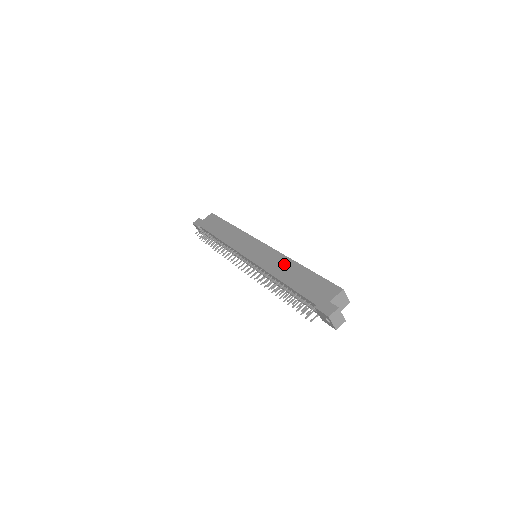
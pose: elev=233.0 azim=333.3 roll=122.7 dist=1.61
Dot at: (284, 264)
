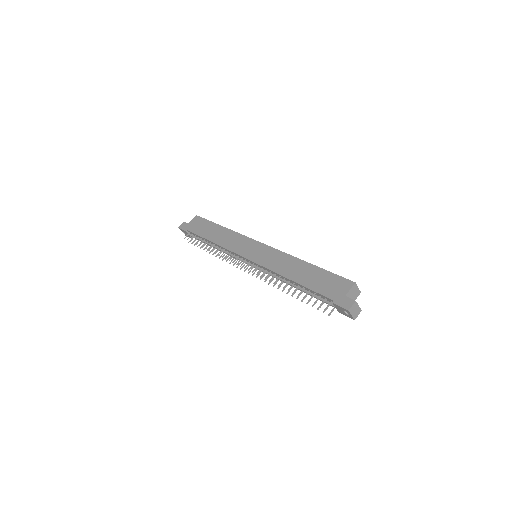
Dot at: (290, 263)
